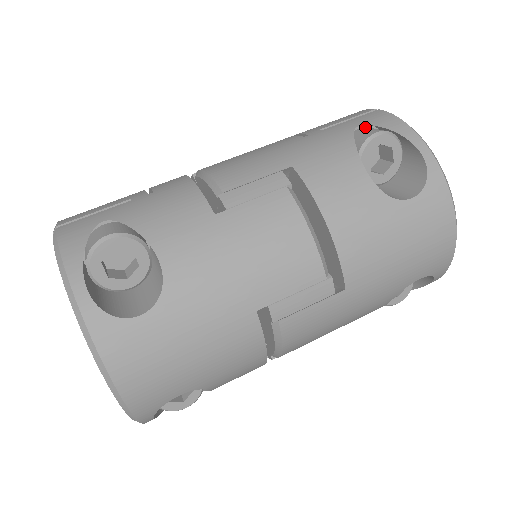
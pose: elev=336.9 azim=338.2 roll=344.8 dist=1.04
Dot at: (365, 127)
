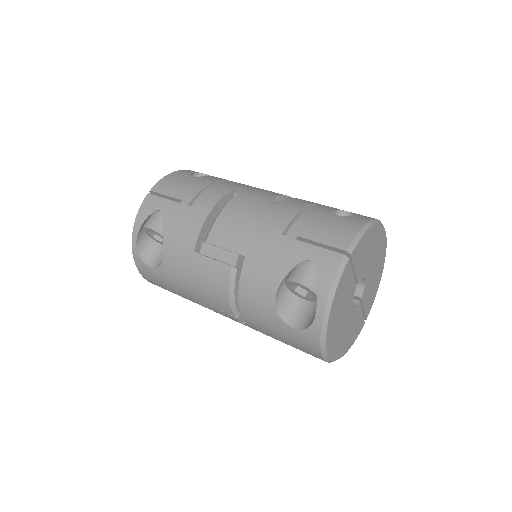
Dot at: (313, 264)
